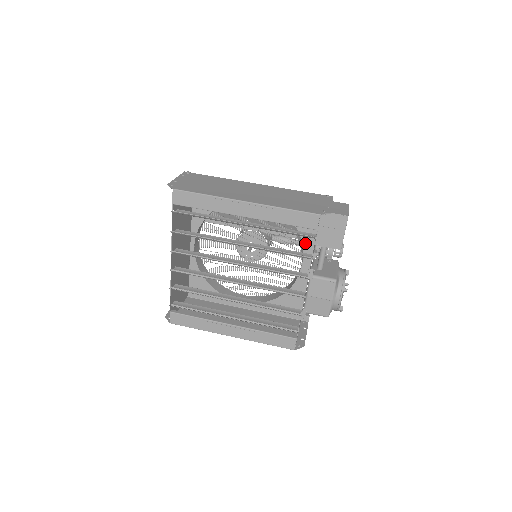
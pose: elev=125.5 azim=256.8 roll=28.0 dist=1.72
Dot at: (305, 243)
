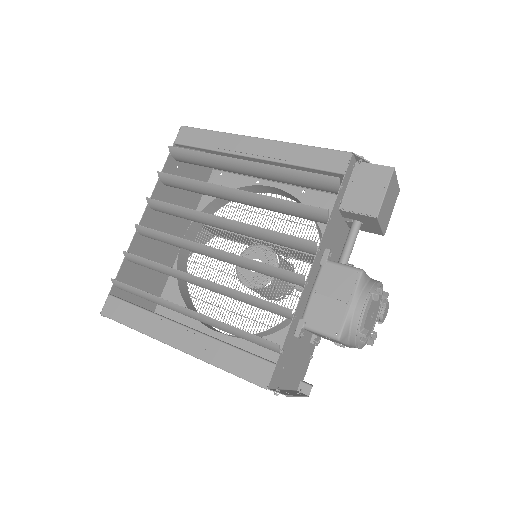
Dot at: occluded
